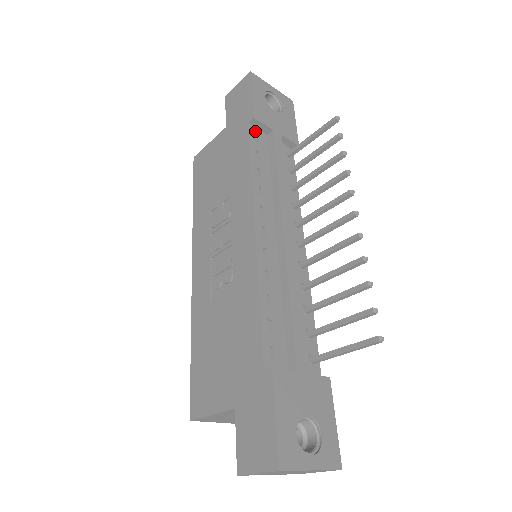
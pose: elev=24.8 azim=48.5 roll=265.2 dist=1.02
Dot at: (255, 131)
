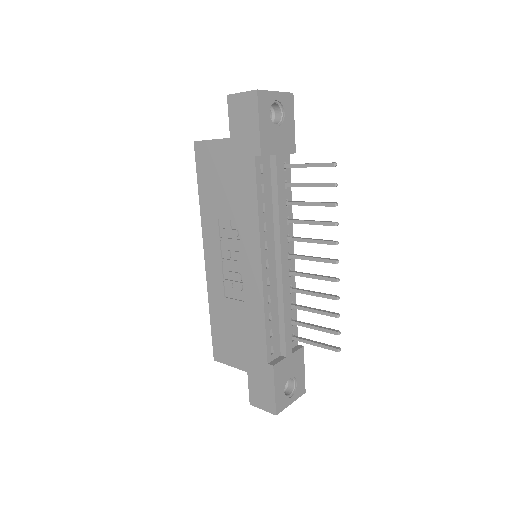
Dot at: (260, 161)
